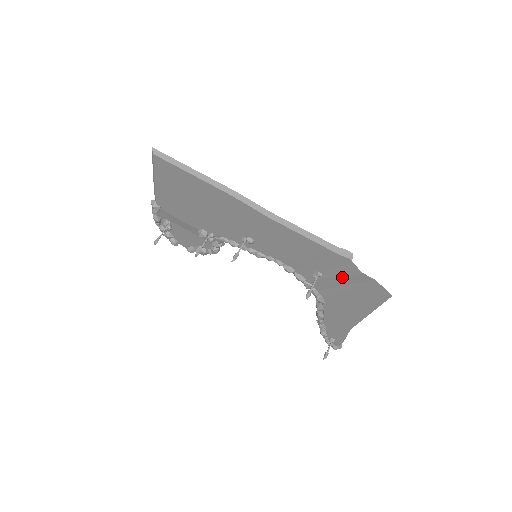
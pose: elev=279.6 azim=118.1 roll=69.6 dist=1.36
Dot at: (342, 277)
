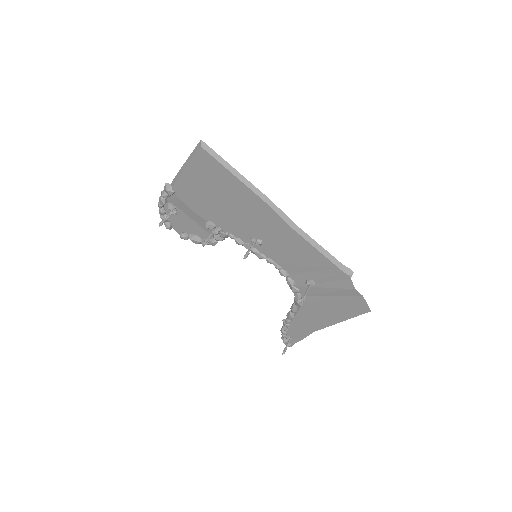
Dot at: (334, 289)
